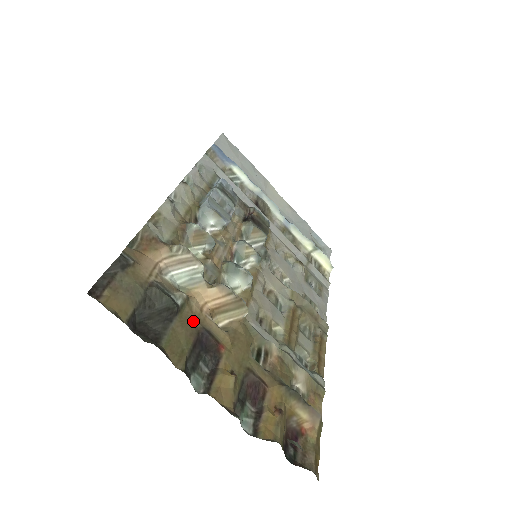
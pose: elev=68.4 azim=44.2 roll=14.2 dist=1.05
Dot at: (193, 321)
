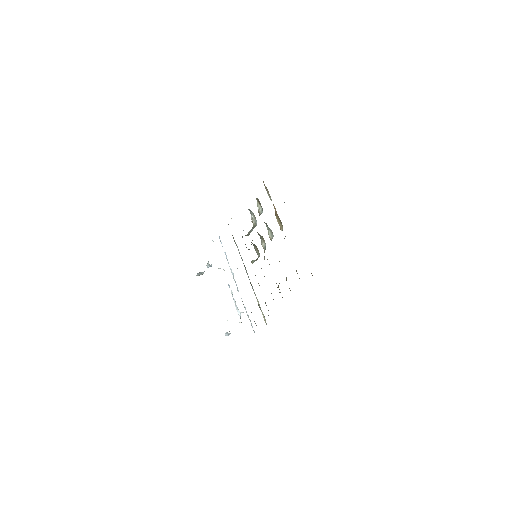
Dot at: occluded
